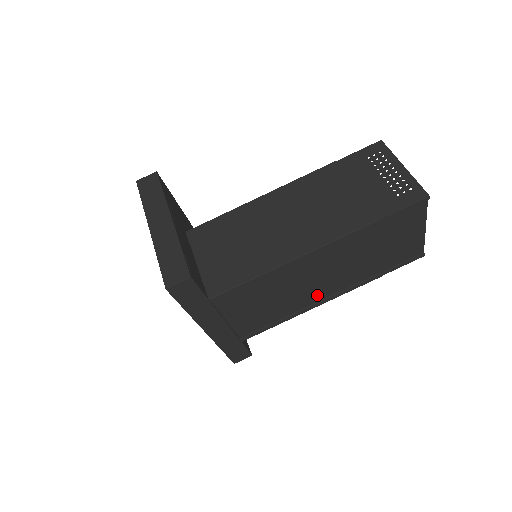
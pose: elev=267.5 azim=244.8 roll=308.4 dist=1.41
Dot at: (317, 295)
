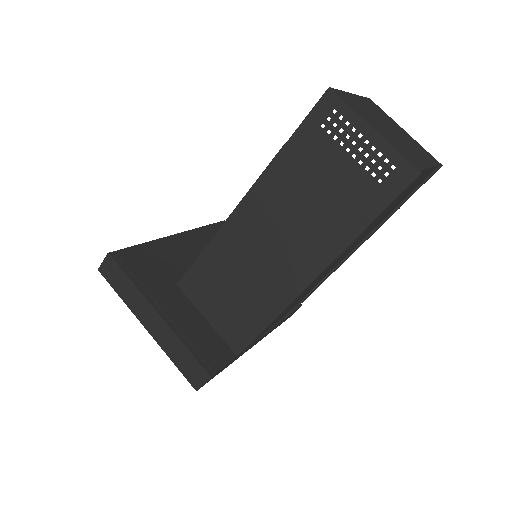
Dot at: (336, 264)
